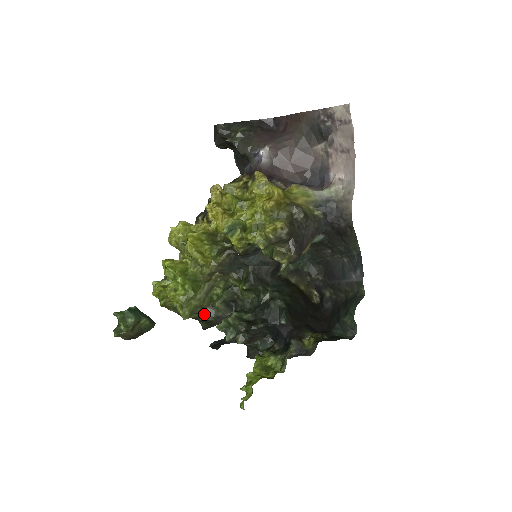
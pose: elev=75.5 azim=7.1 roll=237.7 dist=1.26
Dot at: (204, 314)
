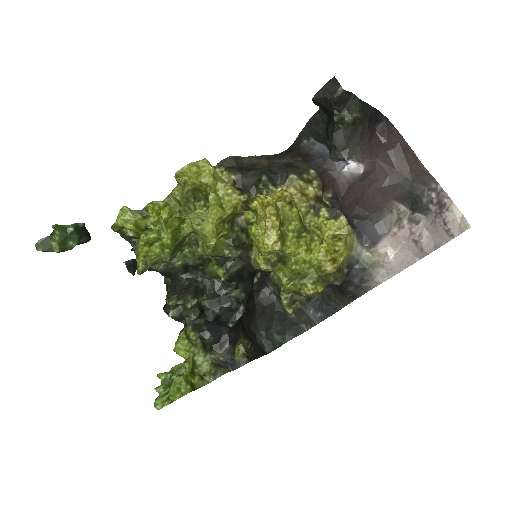
Dot at: (156, 264)
